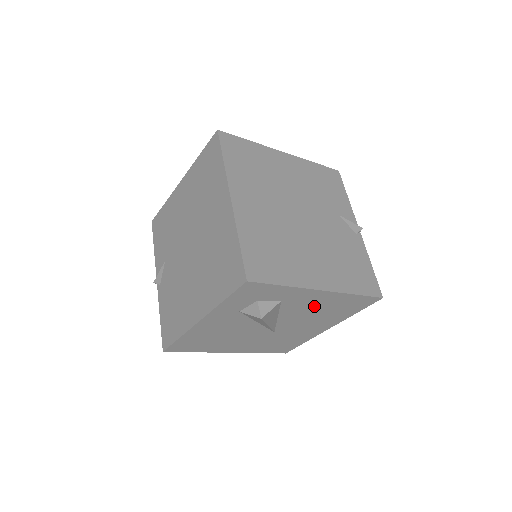
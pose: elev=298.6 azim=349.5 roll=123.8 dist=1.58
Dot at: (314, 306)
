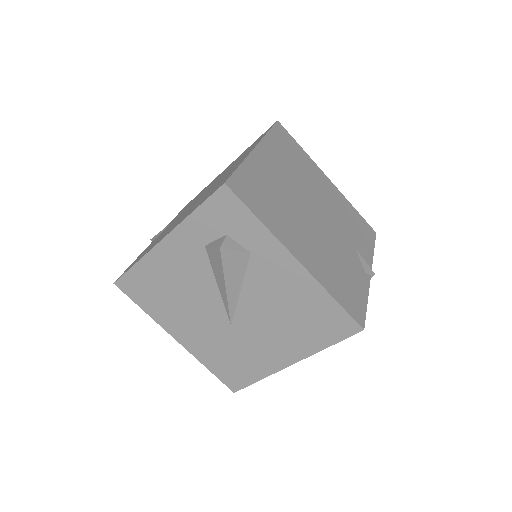
Dot at: (283, 292)
